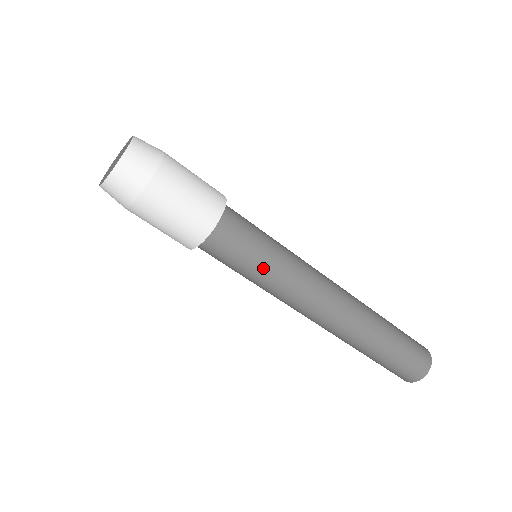
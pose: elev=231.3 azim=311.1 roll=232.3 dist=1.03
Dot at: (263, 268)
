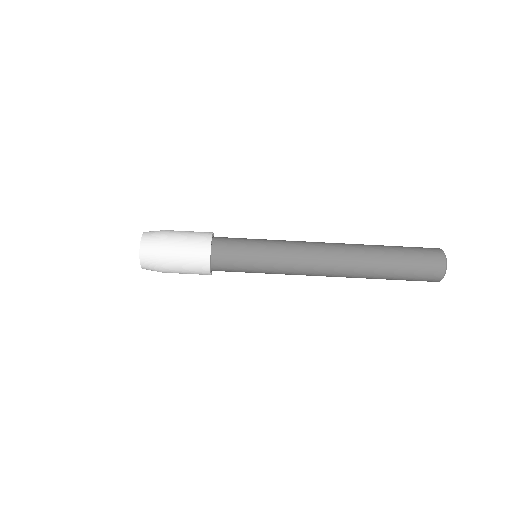
Dot at: (258, 254)
